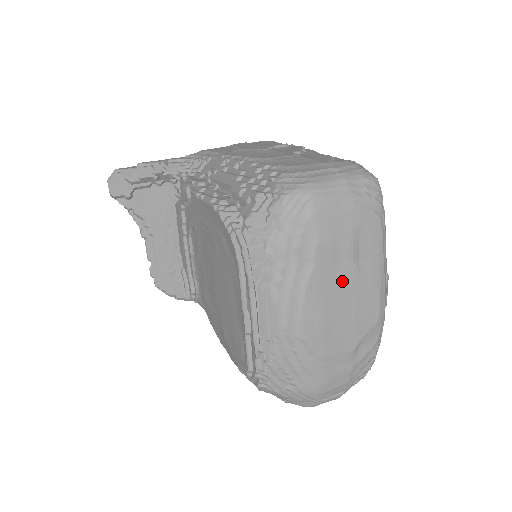
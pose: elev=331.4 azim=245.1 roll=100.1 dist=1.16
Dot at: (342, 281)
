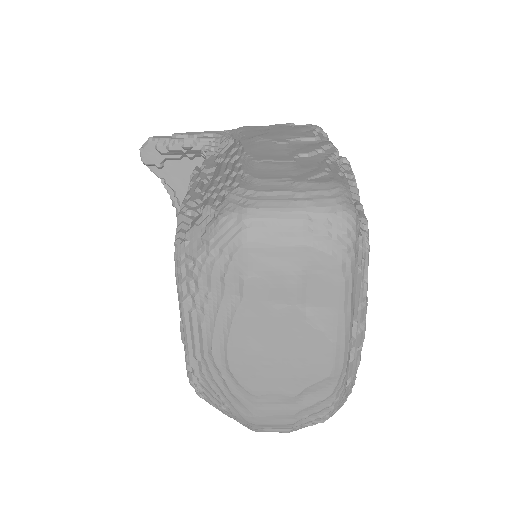
Dot at: (280, 323)
